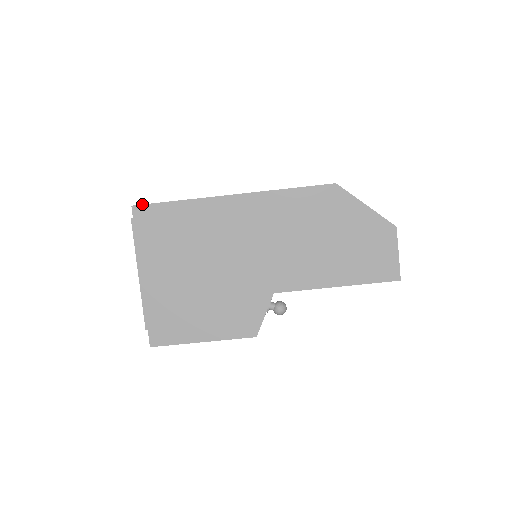
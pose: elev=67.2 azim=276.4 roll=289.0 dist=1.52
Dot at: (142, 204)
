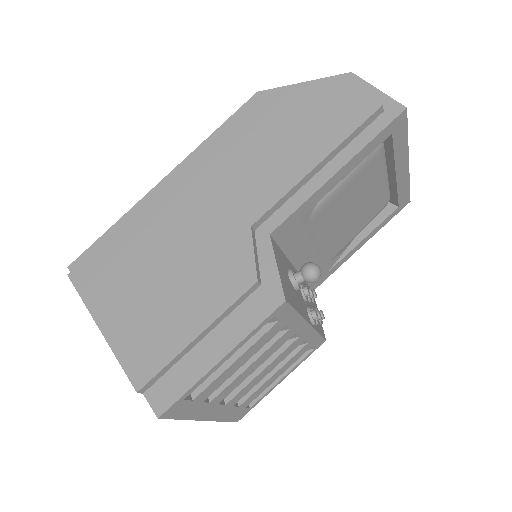
Dot at: (77, 258)
